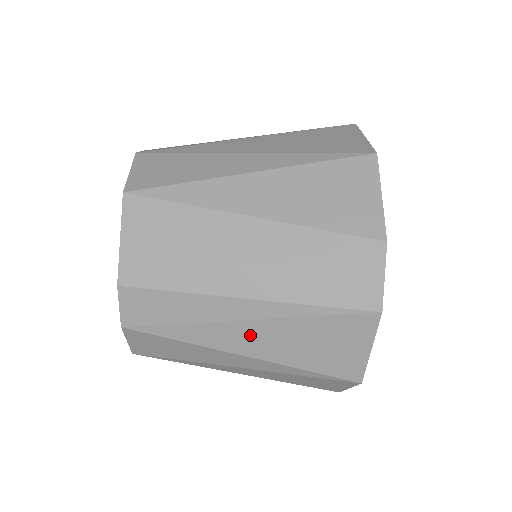
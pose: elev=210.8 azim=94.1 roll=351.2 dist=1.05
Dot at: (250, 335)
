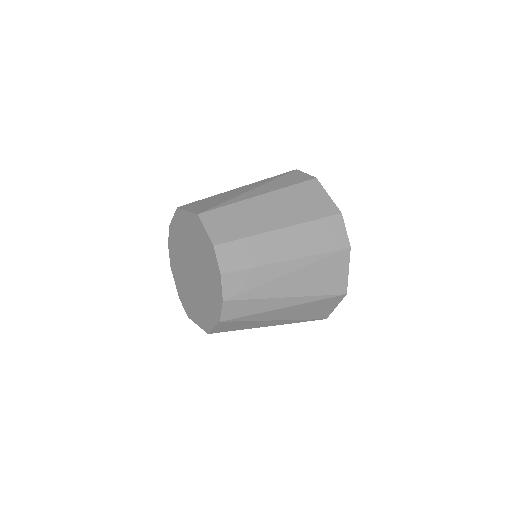
Dot at: occluded
